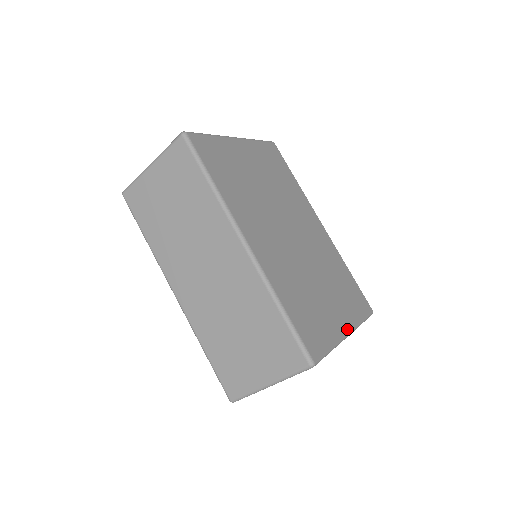
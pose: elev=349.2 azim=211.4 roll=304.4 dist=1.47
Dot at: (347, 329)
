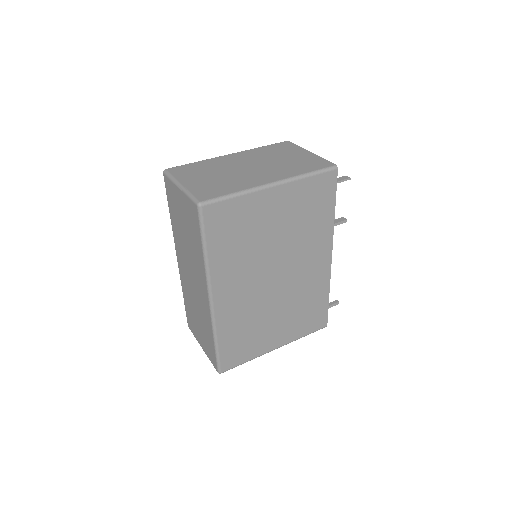
Dot at: (278, 346)
